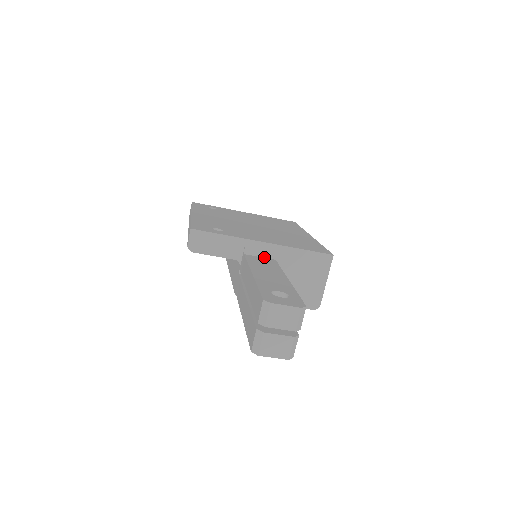
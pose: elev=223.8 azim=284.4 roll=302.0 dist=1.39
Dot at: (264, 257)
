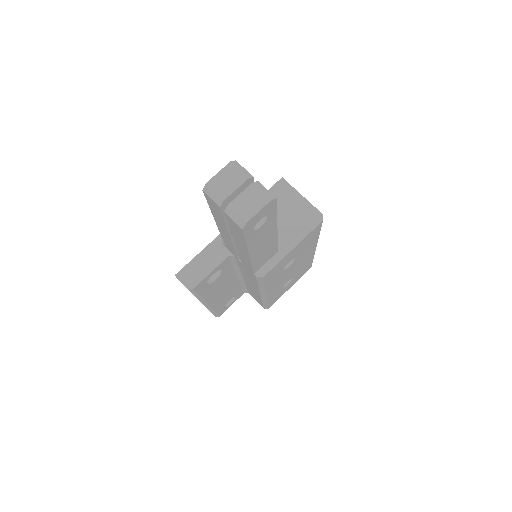
Dot at: occluded
